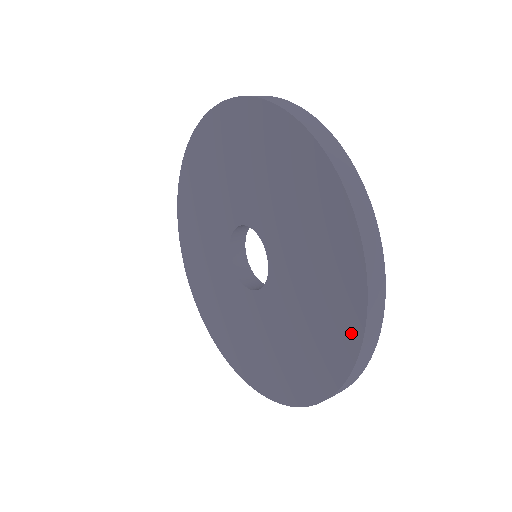
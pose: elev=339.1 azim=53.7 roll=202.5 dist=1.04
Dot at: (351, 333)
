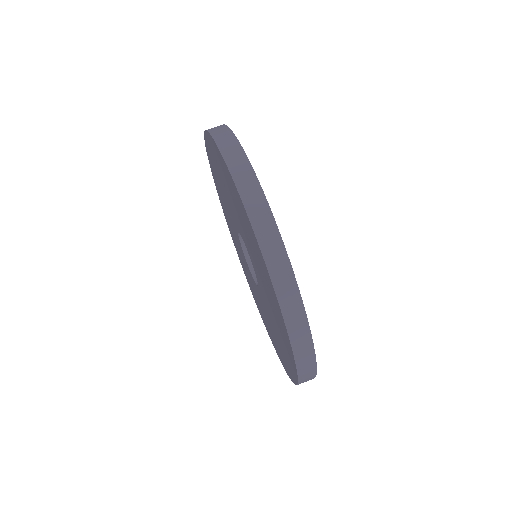
Dot at: (289, 349)
